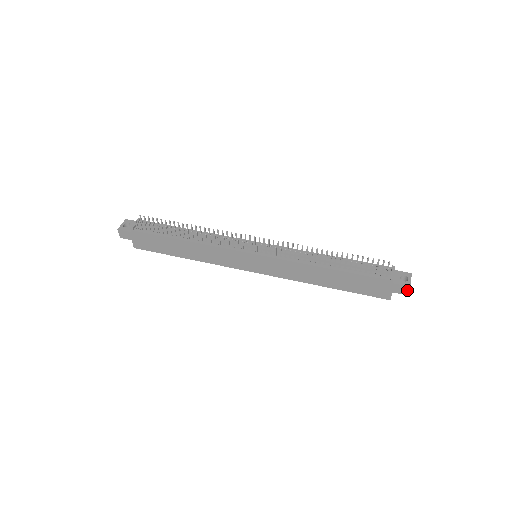
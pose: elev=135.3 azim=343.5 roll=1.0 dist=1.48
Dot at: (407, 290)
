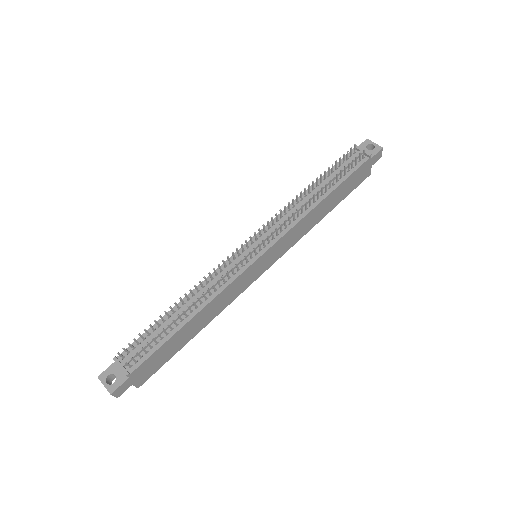
Dot at: (381, 153)
